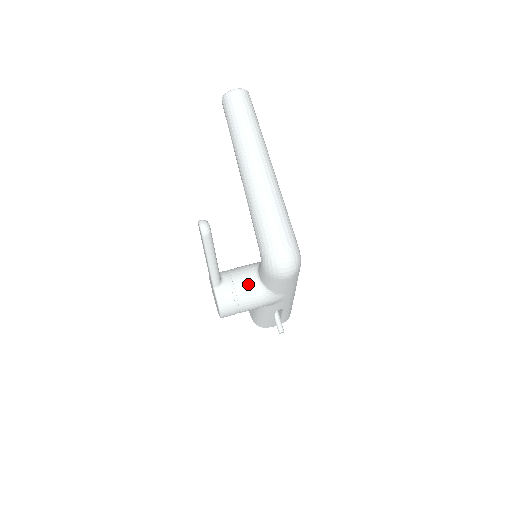
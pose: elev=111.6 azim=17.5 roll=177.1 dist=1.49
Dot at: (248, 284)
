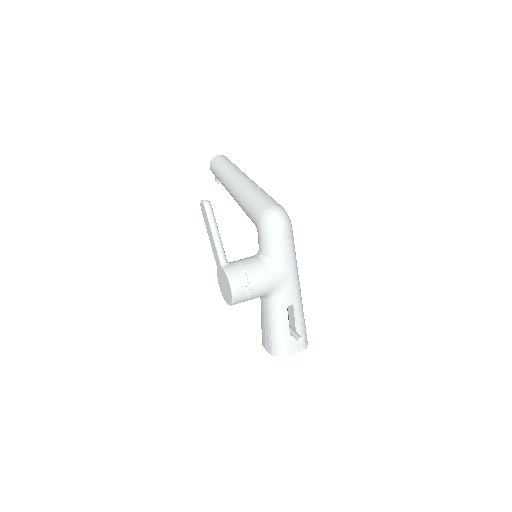
Dot at: (252, 260)
